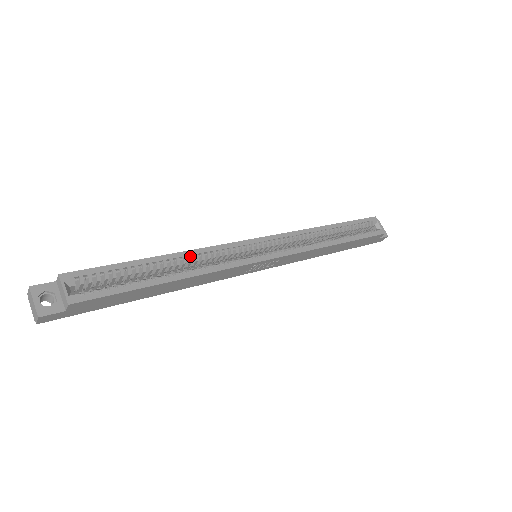
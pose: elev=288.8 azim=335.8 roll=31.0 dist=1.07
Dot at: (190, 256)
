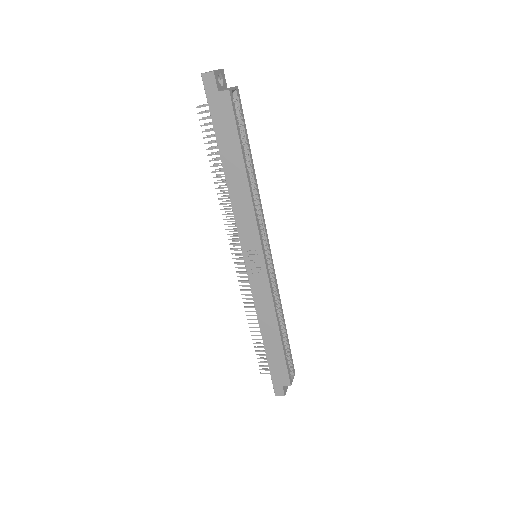
Dot at: (257, 189)
